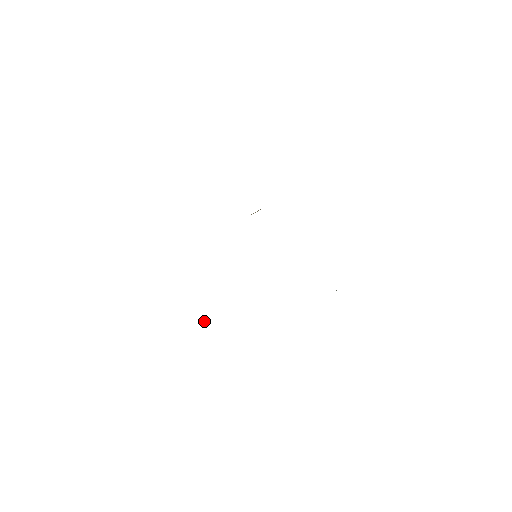
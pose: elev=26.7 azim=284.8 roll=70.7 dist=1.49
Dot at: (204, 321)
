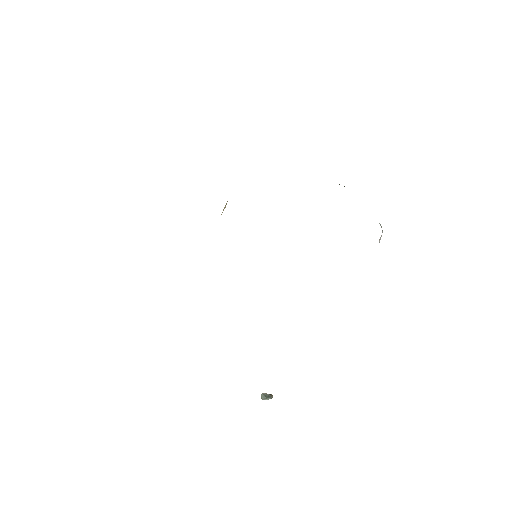
Dot at: (267, 394)
